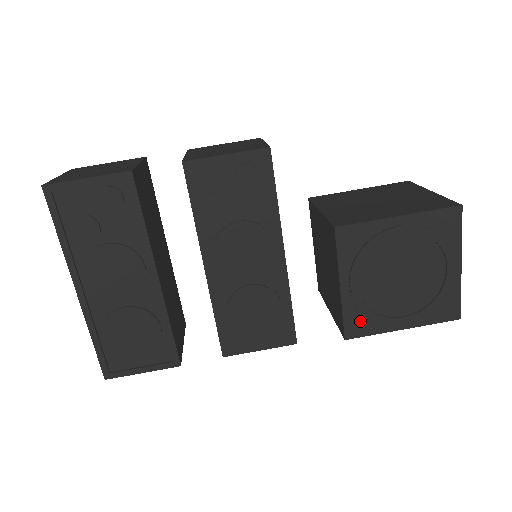
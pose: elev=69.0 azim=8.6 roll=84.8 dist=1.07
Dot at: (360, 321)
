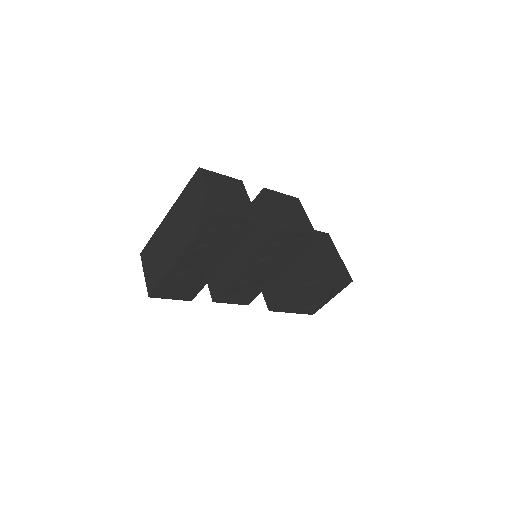
Dot at: (281, 306)
